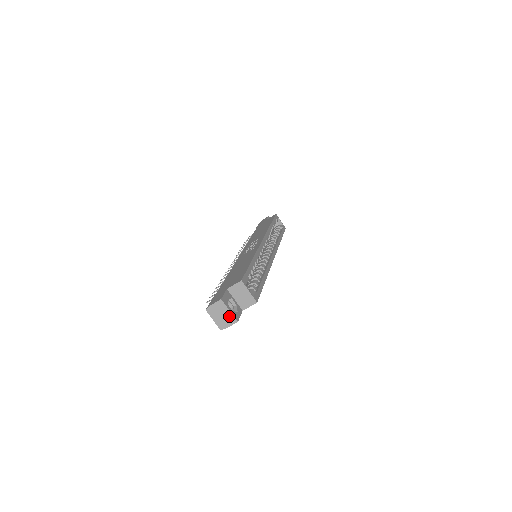
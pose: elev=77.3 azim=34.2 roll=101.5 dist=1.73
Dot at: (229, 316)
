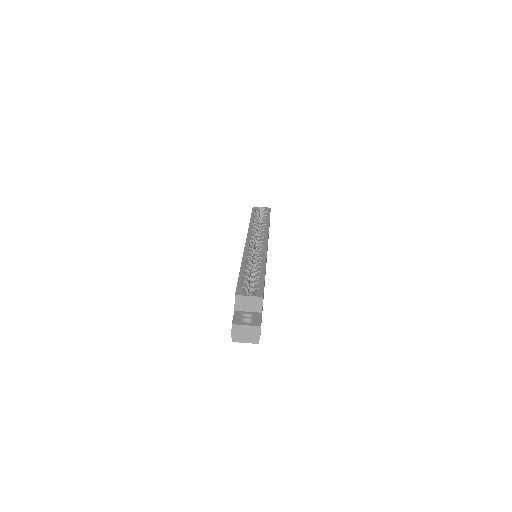
Dot at: (251, 329)
